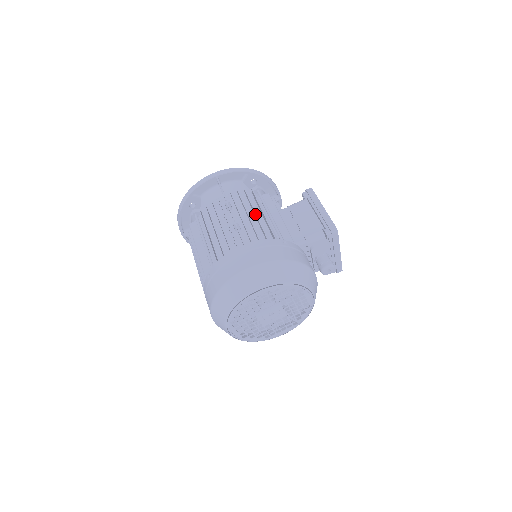
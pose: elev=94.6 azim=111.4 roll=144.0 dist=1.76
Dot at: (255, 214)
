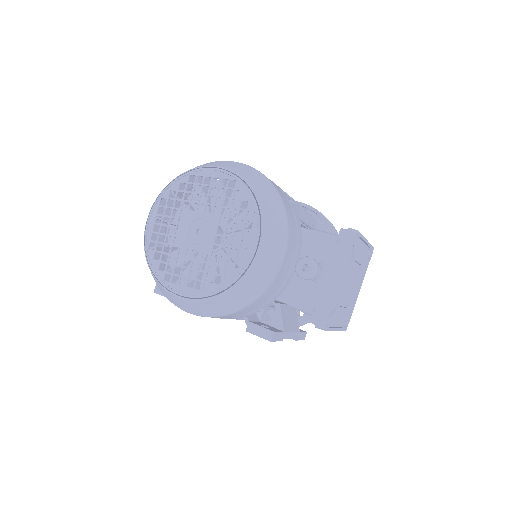
Dot at: occluded
